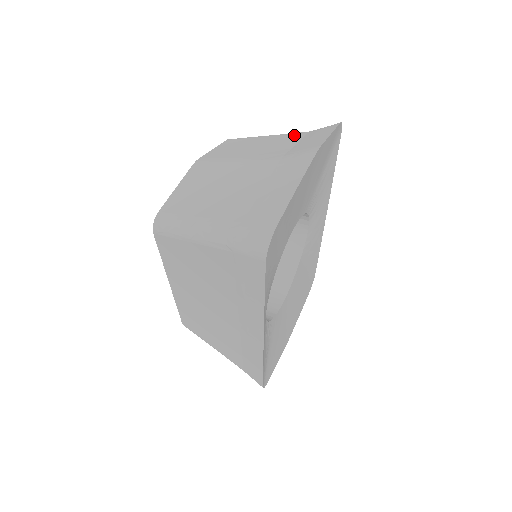
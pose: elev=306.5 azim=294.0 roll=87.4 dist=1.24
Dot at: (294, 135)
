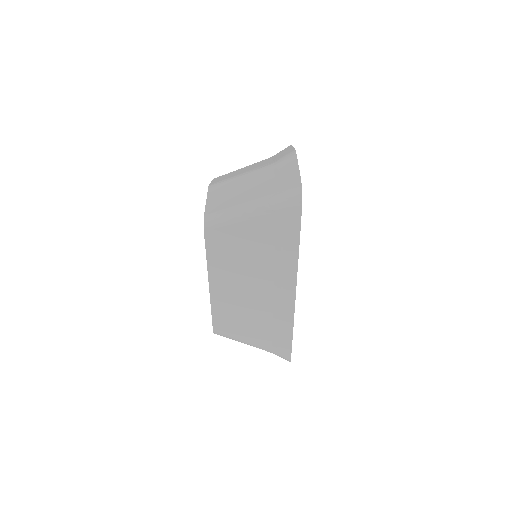
Dot at: (263, 160)
